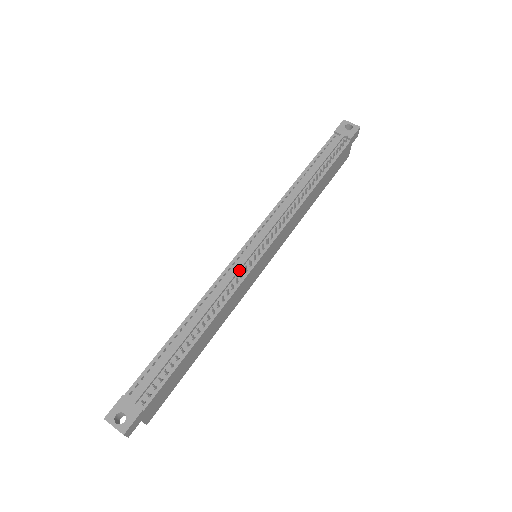
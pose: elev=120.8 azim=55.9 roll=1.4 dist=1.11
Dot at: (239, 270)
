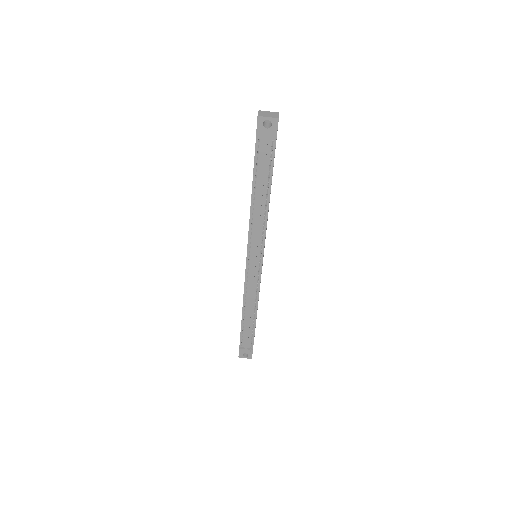
Dot at: (254, 280)
